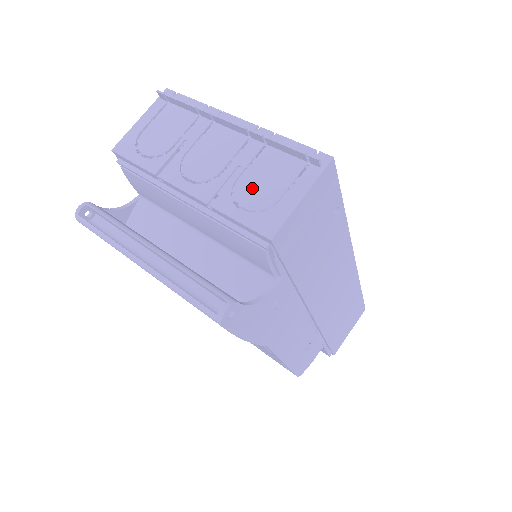
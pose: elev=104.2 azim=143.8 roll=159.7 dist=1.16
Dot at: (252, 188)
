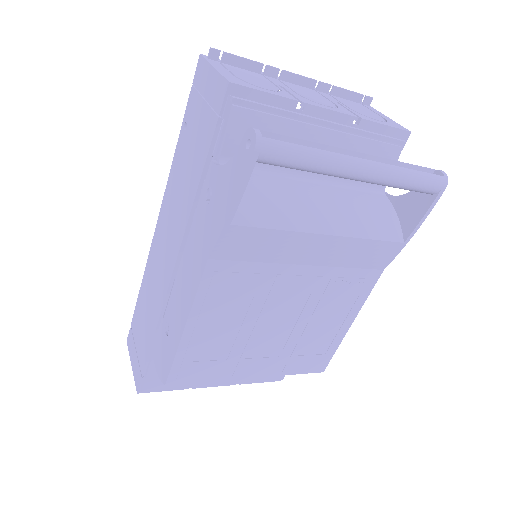
Dot at: (362, 112)
